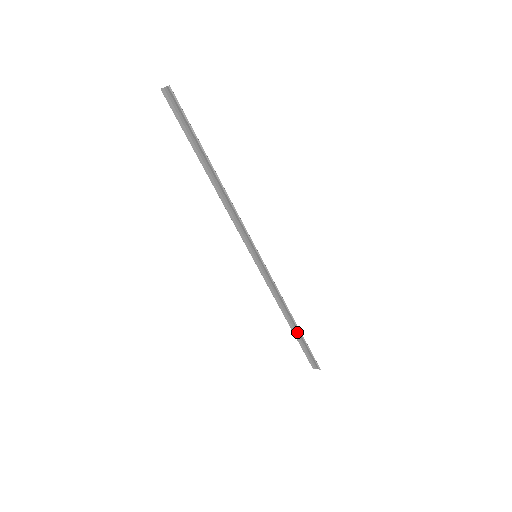
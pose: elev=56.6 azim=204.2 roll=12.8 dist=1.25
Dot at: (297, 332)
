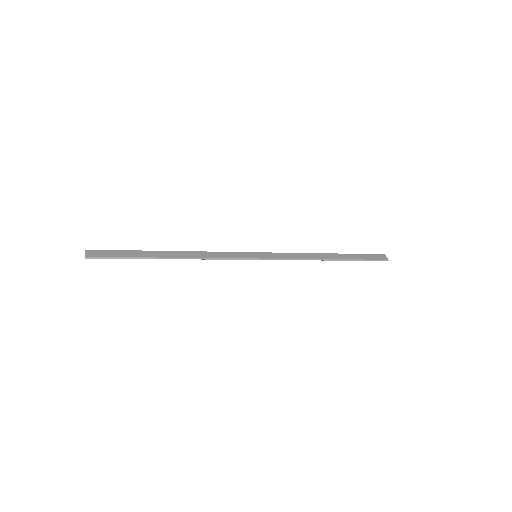
Dot at: (342, 258)
